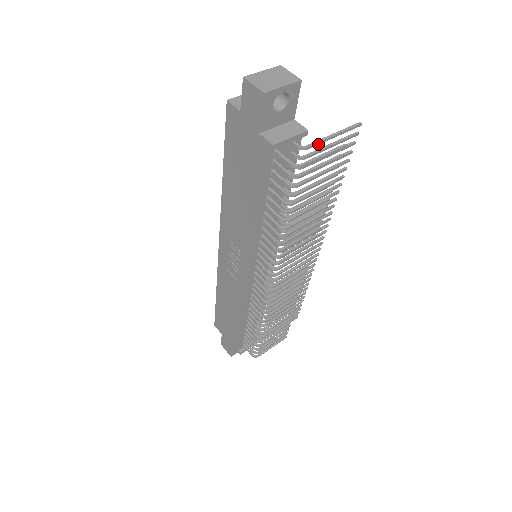
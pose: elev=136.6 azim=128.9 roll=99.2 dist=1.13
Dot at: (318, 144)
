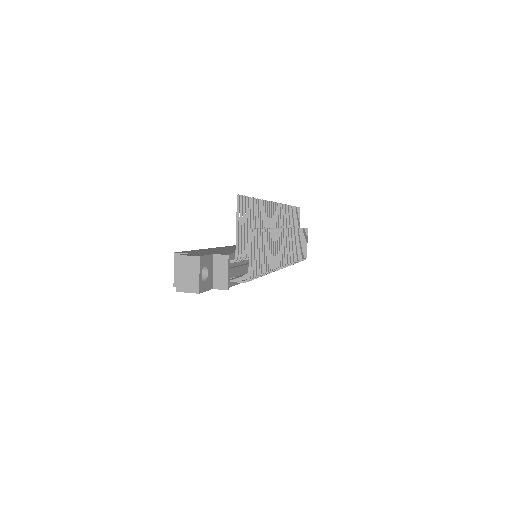
Dot at: (238, 246)
